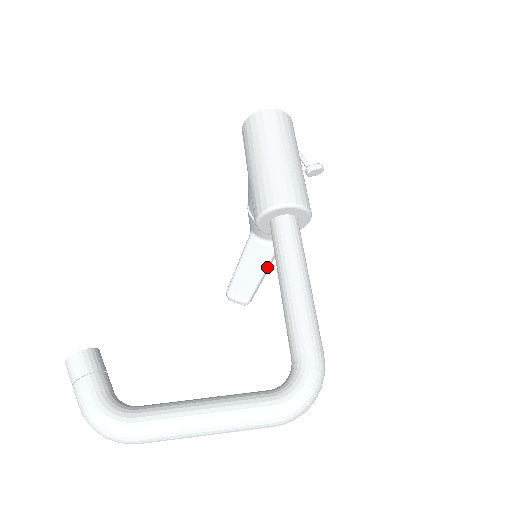
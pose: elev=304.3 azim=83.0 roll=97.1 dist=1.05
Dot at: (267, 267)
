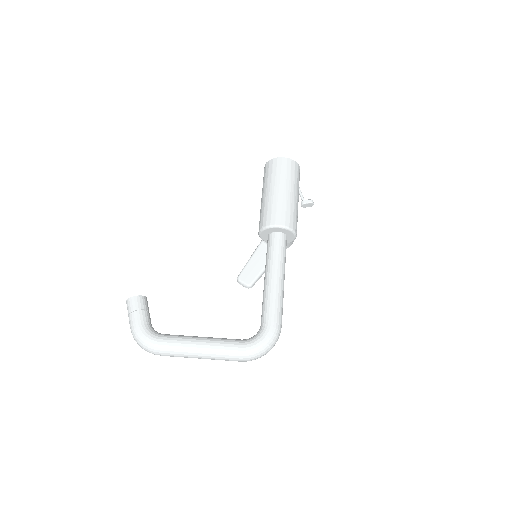
Dot at: occluded
